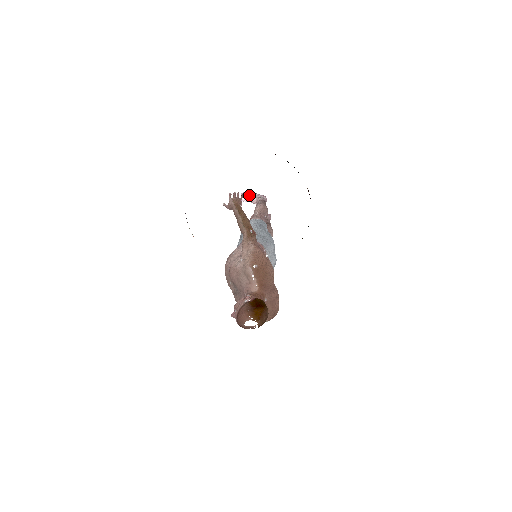
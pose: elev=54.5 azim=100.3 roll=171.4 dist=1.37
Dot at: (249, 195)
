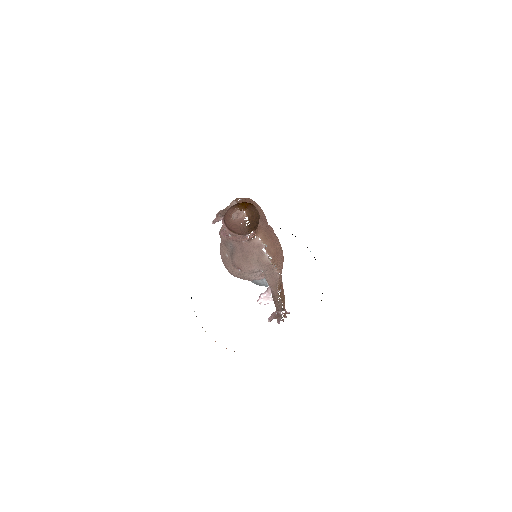
Dot at: occluded
